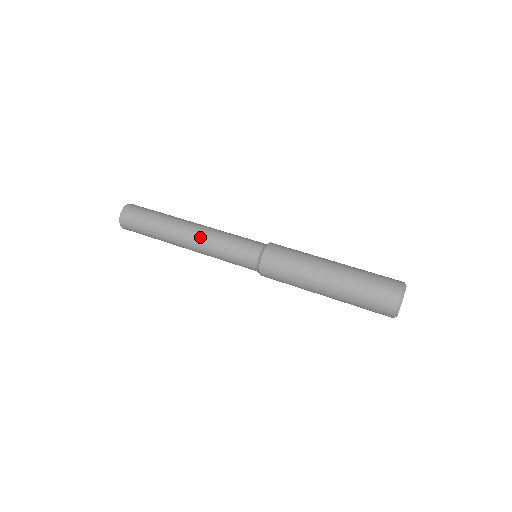
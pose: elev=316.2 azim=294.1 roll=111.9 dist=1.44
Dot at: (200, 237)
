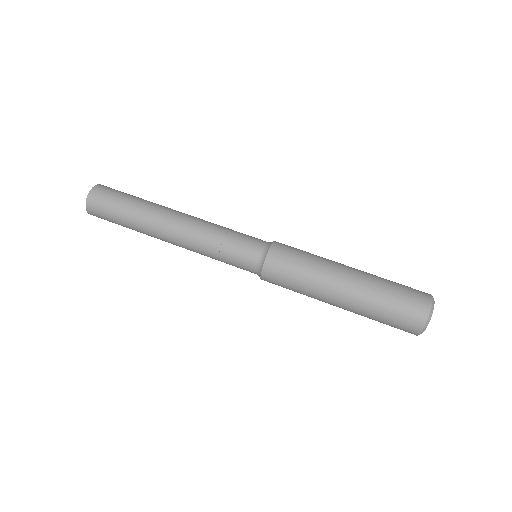
Dot at: (188, 234)
